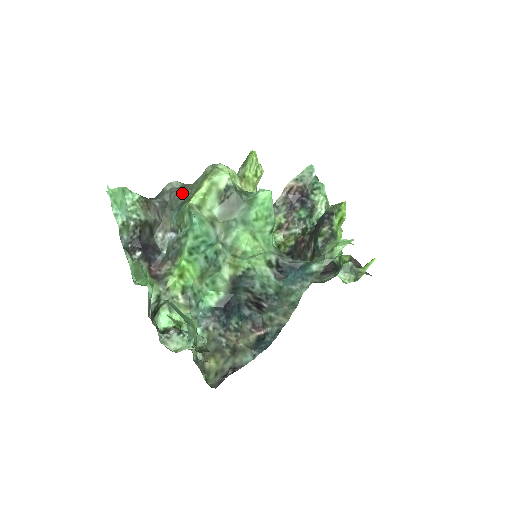
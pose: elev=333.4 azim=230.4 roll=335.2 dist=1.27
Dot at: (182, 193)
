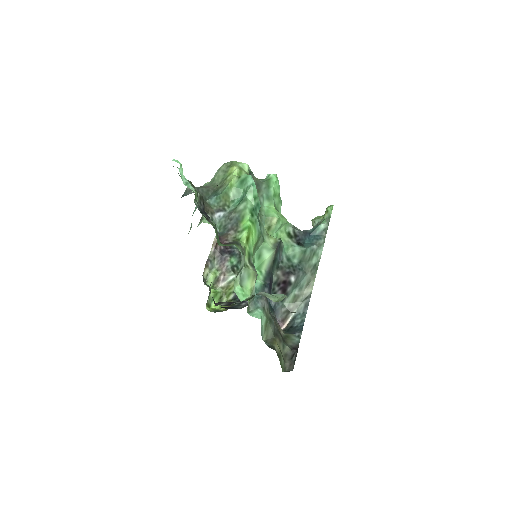
Dot at: (208, 188)
